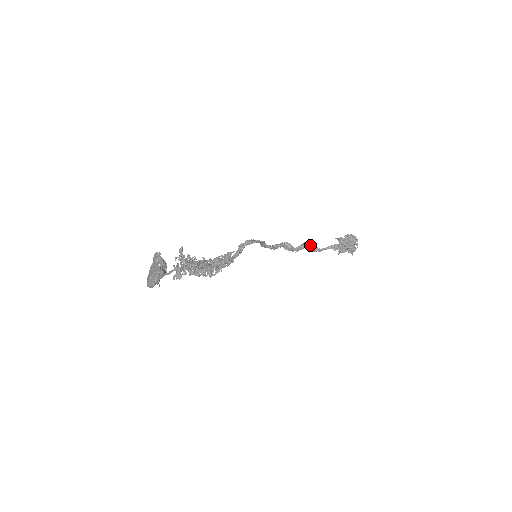
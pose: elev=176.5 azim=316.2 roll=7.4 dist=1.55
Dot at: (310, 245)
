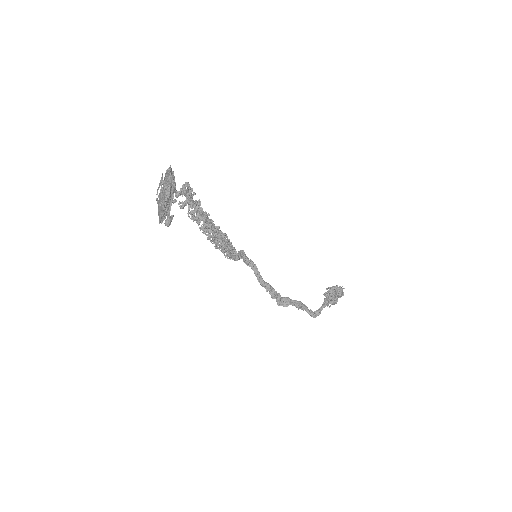
Dot at: (305, 307)
